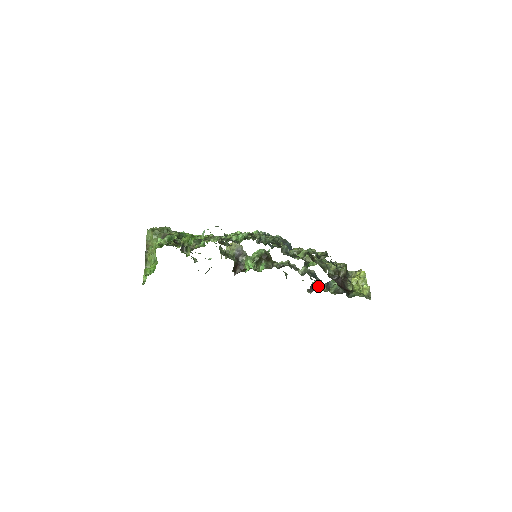
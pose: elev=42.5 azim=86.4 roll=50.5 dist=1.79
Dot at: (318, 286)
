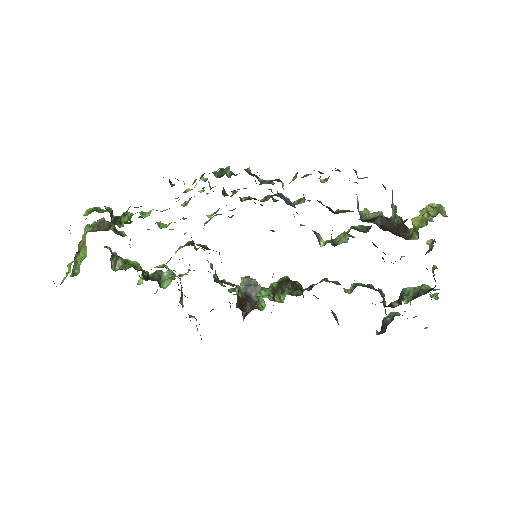
Dot at: (384, 305)
